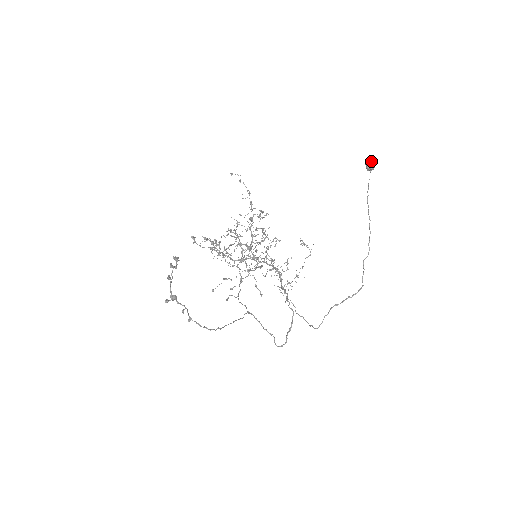
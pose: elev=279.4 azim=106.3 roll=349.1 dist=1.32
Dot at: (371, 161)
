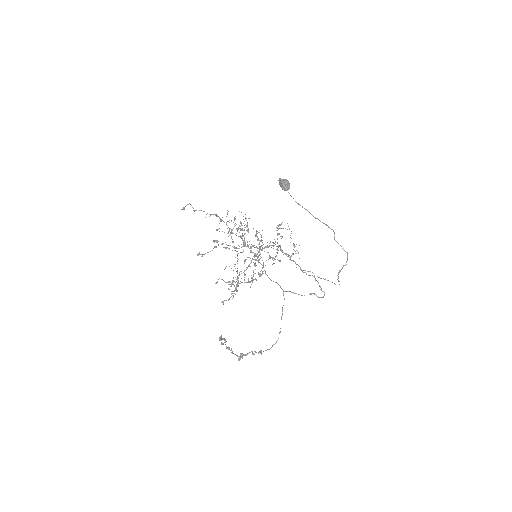
Dot at: (284, 187)
